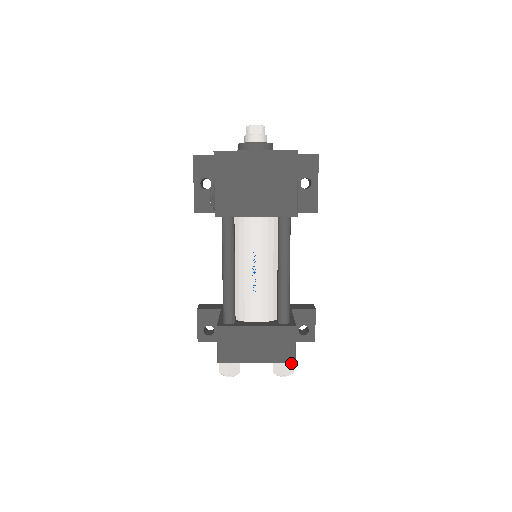
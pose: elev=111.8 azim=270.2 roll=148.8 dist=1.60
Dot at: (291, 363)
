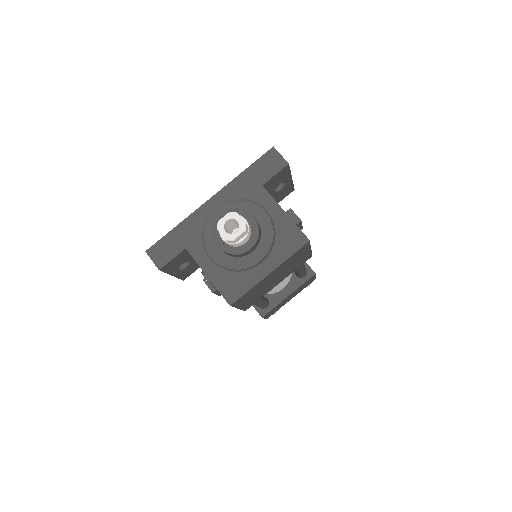
Dot at: occluded
